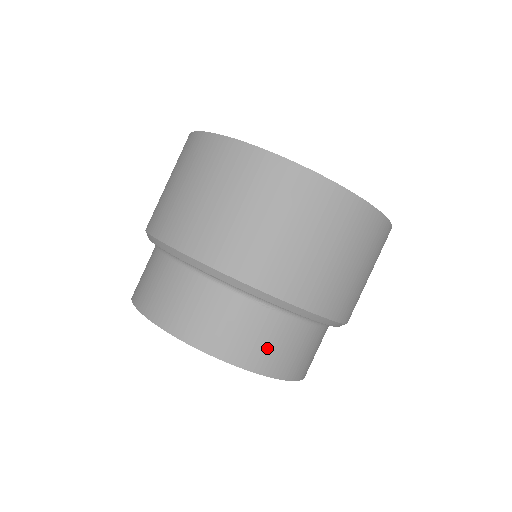
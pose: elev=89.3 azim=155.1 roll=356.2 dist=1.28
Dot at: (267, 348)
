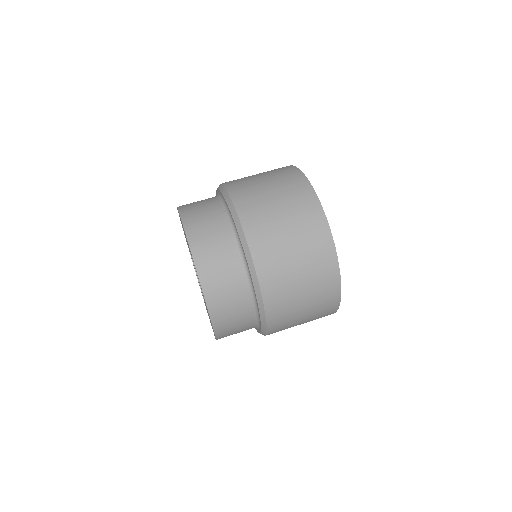
Dot at: (206, 234)
